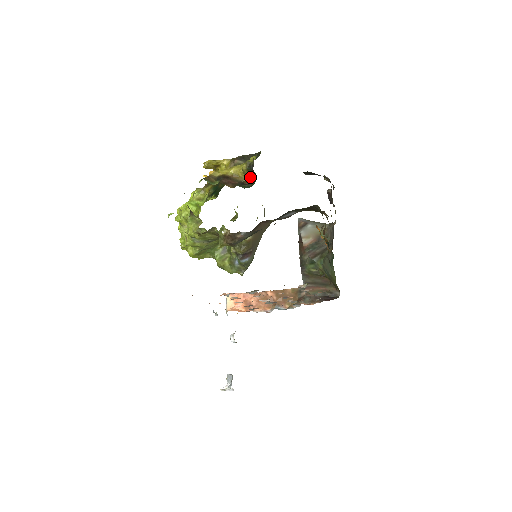
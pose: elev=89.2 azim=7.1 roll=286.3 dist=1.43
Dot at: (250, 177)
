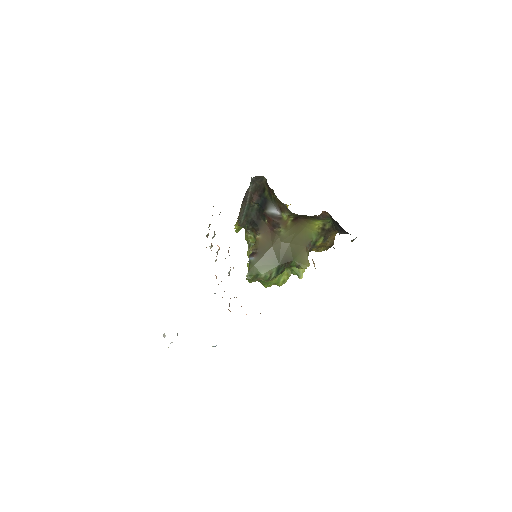
Dot at: occluded
